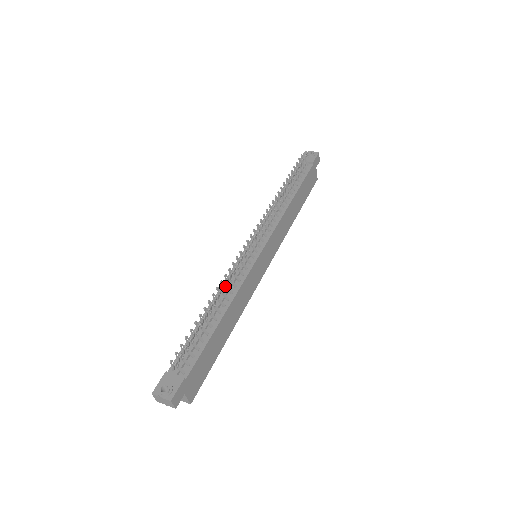
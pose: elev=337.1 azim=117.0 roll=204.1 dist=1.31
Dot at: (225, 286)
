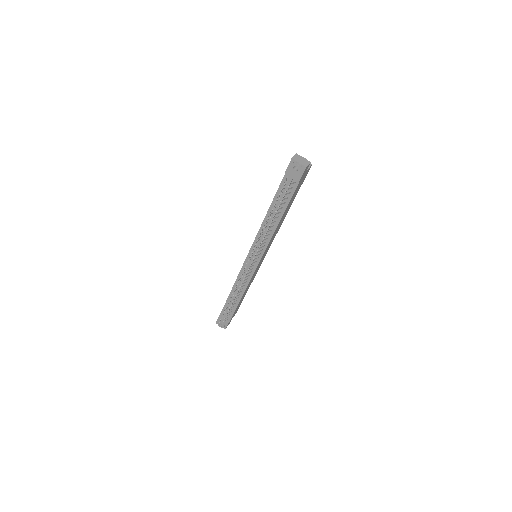
Dot at: (237, 291)
